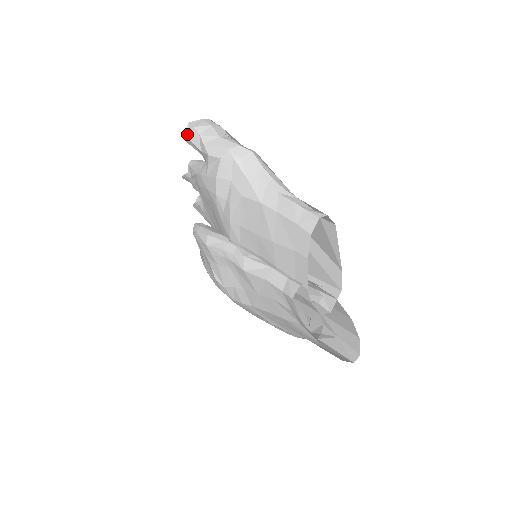
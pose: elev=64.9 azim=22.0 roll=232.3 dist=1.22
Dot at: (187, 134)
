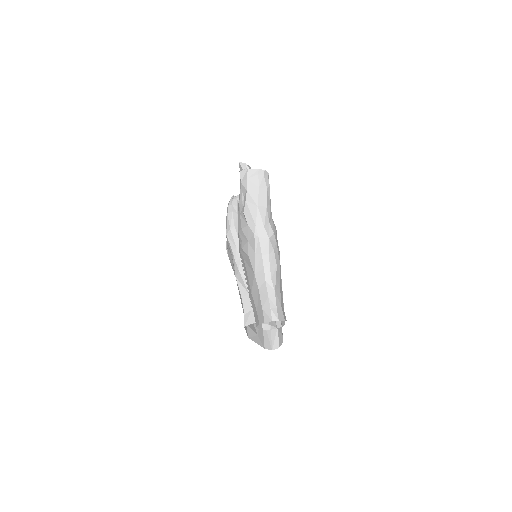
Dot at: (242, 177)
